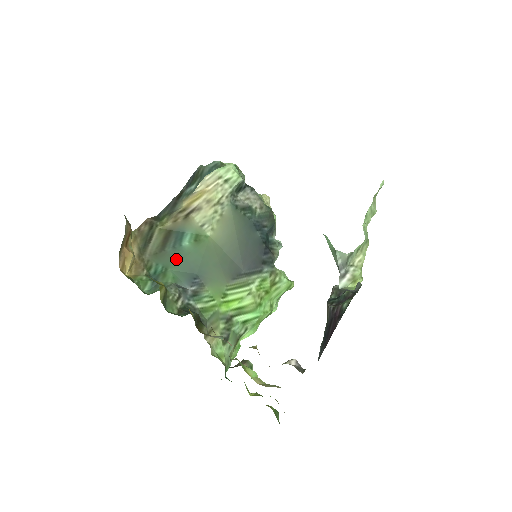
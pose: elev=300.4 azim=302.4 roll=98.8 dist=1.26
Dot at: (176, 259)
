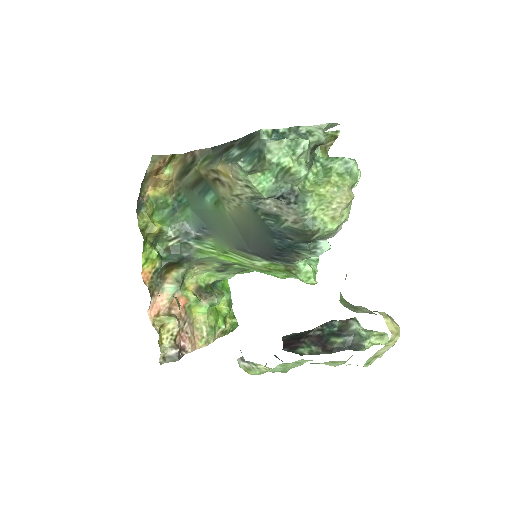
Dot at: (196, 204)
